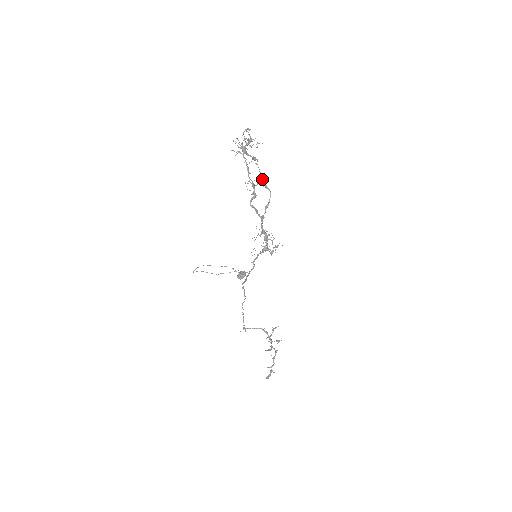
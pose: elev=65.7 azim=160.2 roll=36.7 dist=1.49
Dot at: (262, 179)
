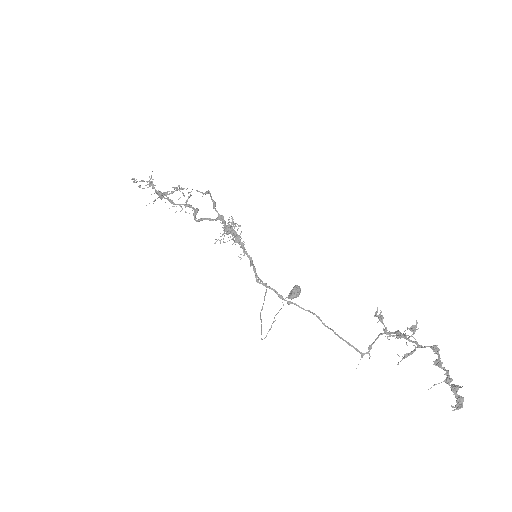
Dot at: occluded
